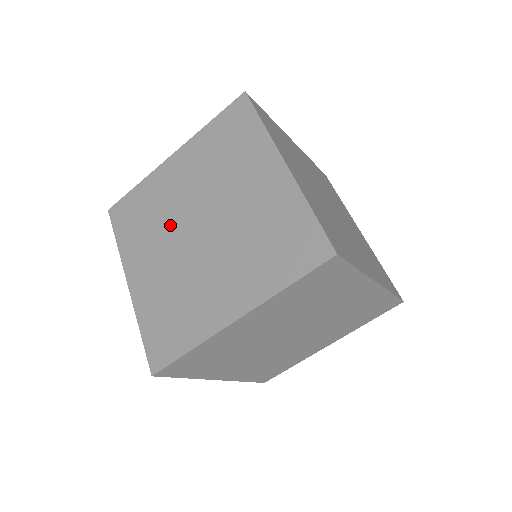
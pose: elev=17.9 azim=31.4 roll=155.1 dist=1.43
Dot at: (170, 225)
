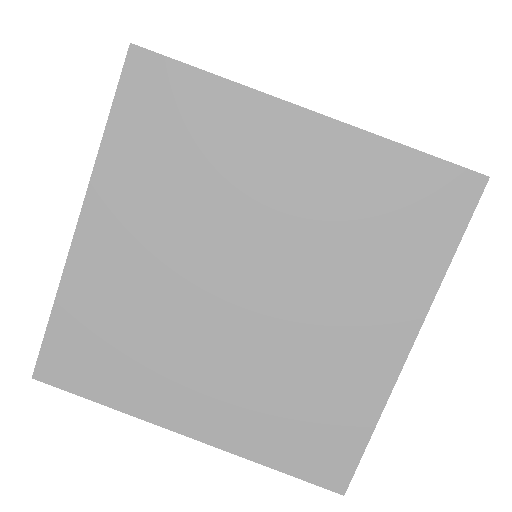
Dot at: (185, 317)
